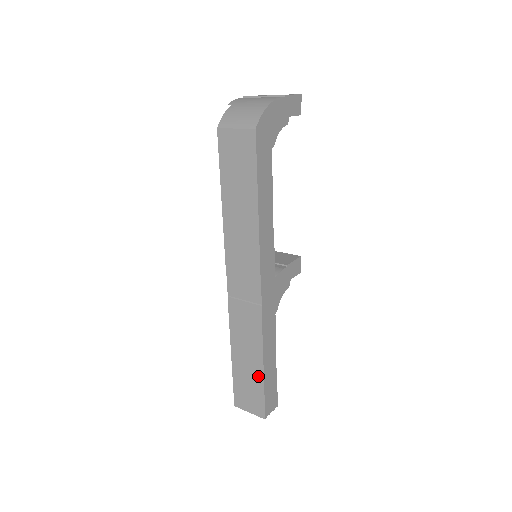
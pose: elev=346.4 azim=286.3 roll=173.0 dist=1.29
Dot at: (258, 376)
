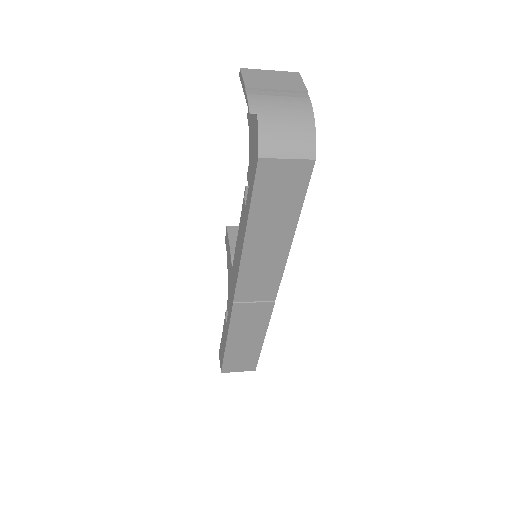
Dot at: (256, 348)
